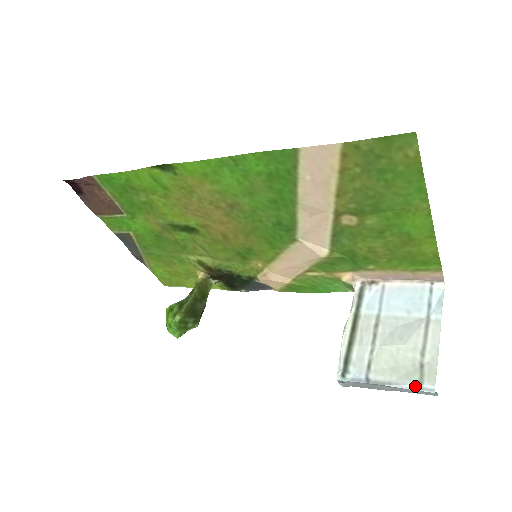
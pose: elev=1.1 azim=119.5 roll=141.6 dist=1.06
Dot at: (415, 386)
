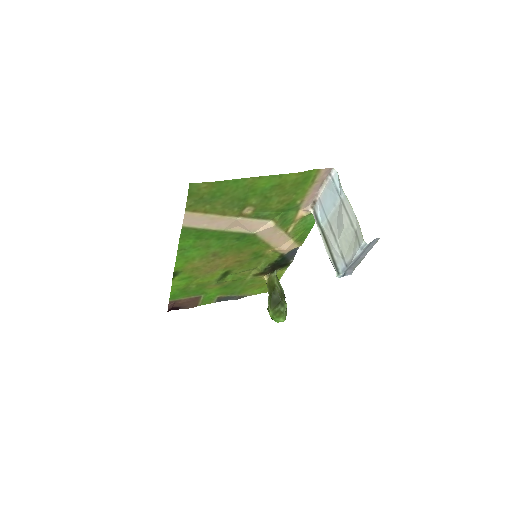
Dot at: (359, 250)
